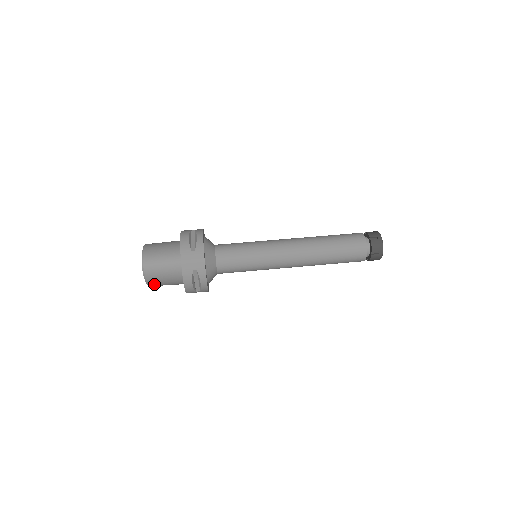
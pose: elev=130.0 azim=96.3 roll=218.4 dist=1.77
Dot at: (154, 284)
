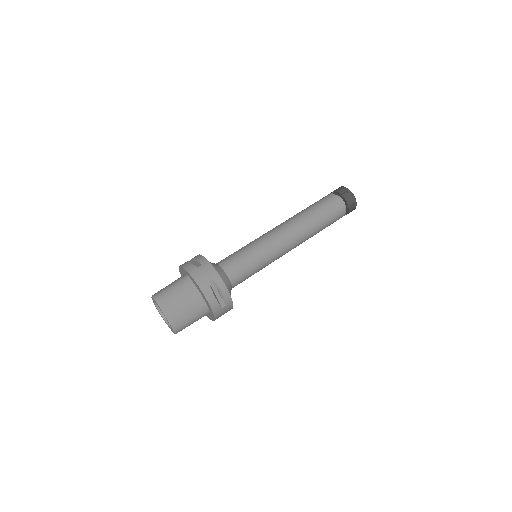
Dot at: occluded
